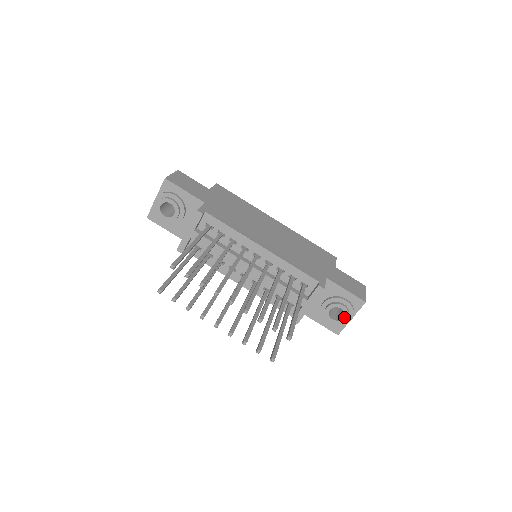
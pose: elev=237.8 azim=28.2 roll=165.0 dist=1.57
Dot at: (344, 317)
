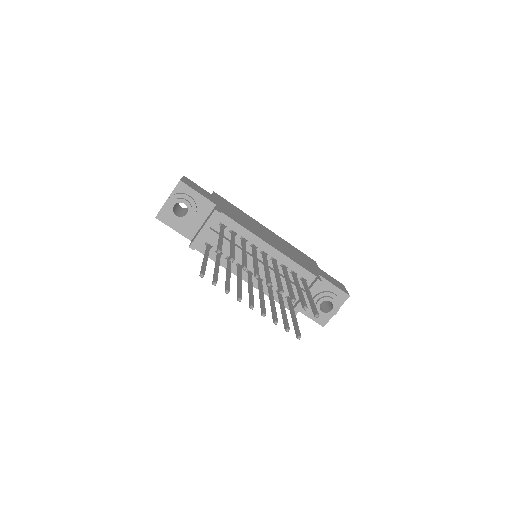
Dot at: (332, 309)
